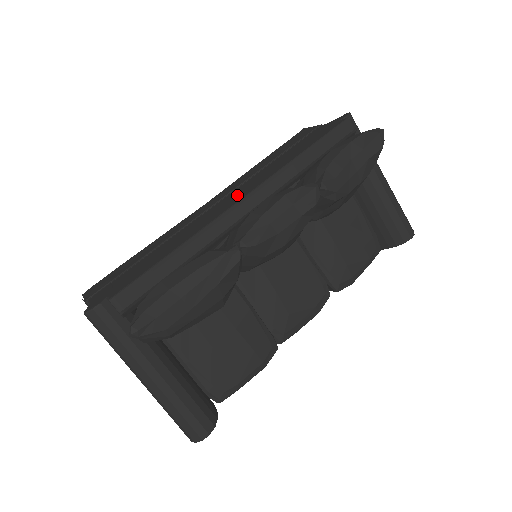
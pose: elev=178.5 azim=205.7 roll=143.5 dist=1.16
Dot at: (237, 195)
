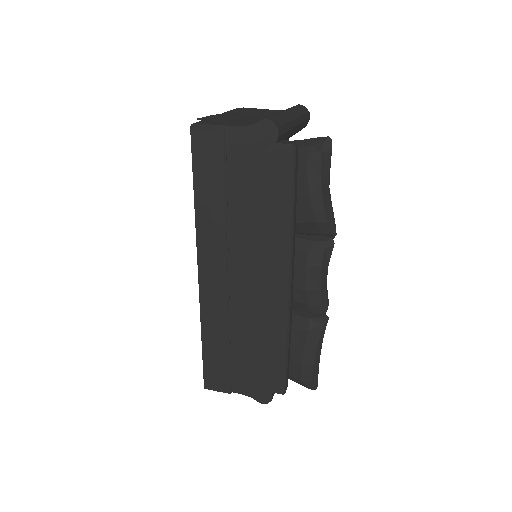
Dot at: (262, 276)
